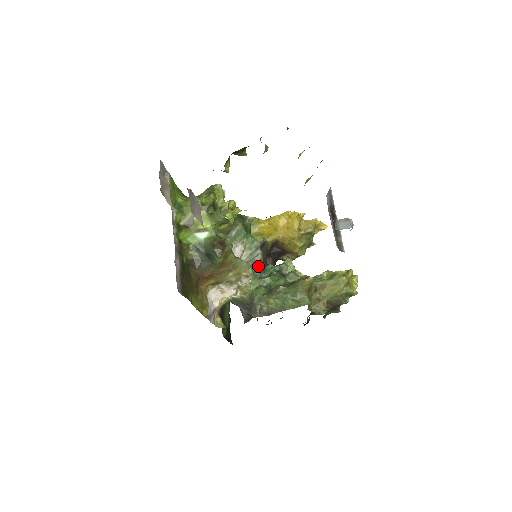
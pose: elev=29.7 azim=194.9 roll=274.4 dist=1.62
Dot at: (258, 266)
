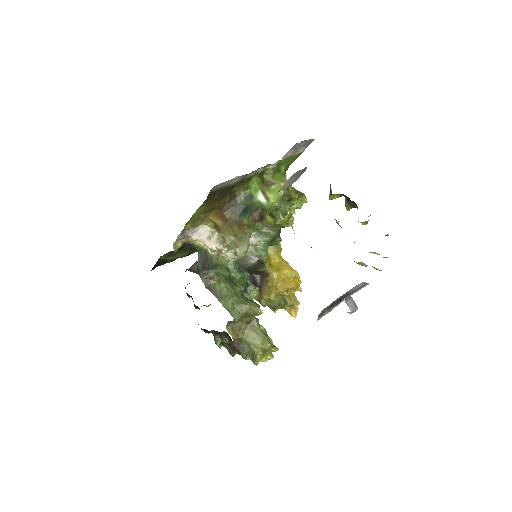
Dot at: (243, 264)
